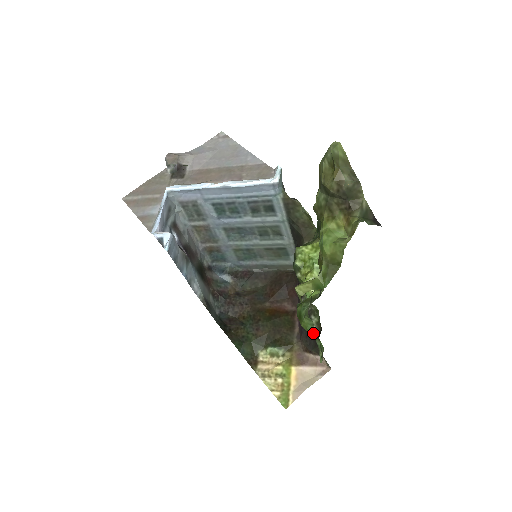
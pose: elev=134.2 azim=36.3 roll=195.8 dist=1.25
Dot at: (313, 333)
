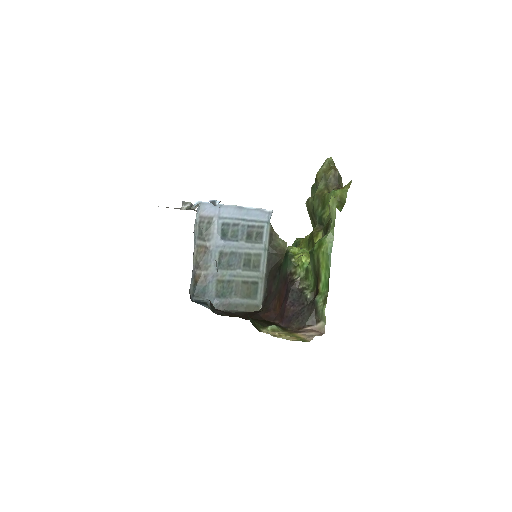
Dot at: (307, 304)
